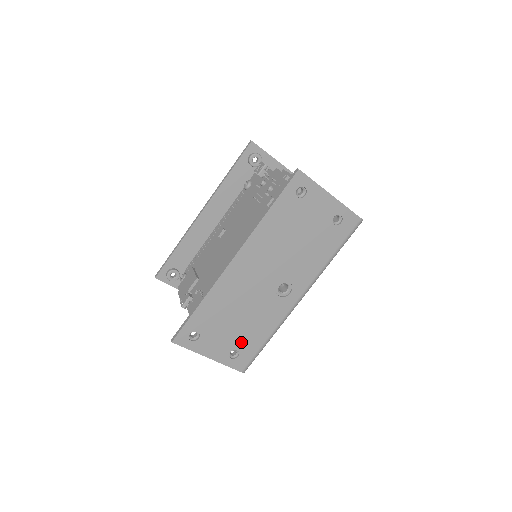
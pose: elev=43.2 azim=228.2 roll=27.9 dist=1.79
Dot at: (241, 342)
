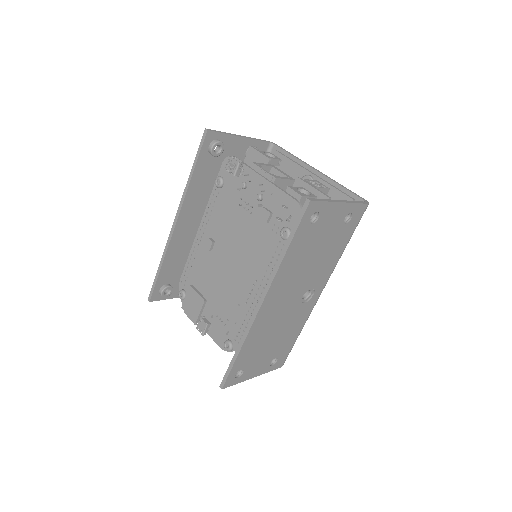
Dot at: (278, 351)
